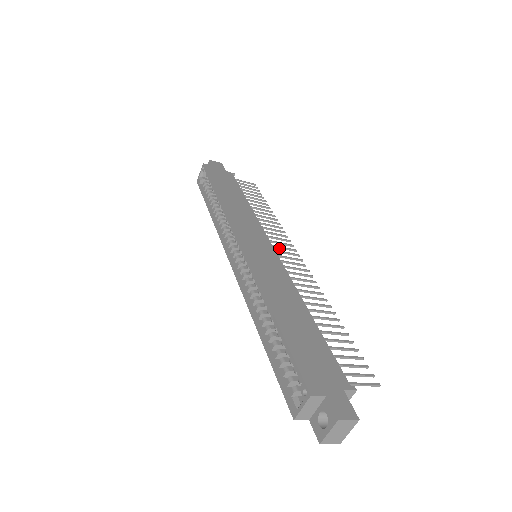
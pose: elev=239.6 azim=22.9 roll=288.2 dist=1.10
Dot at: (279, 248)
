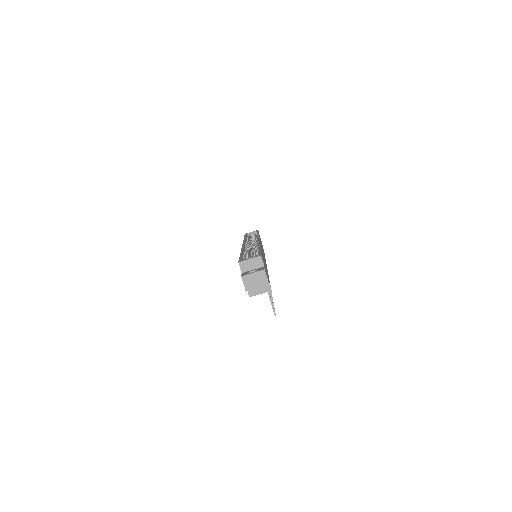
Dot at: occluded
